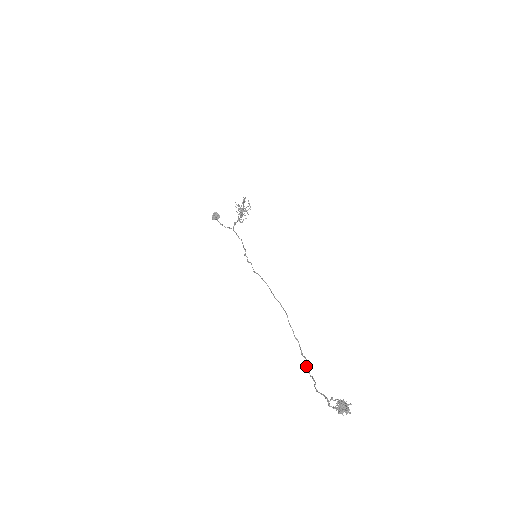
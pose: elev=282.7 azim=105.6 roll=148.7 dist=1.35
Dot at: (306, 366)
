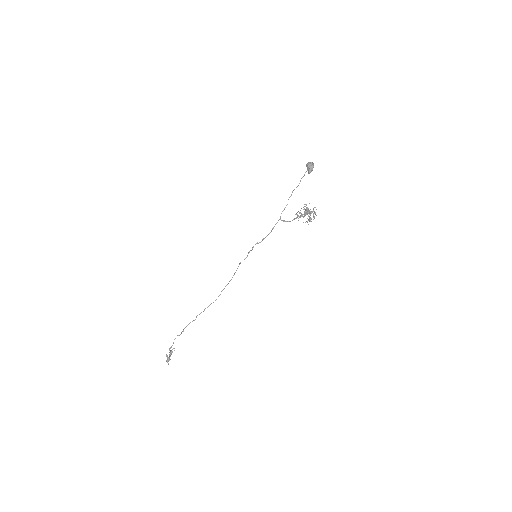
Dot at: occluded
